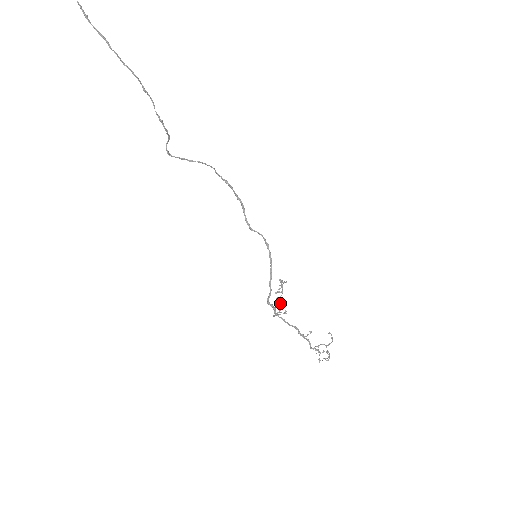
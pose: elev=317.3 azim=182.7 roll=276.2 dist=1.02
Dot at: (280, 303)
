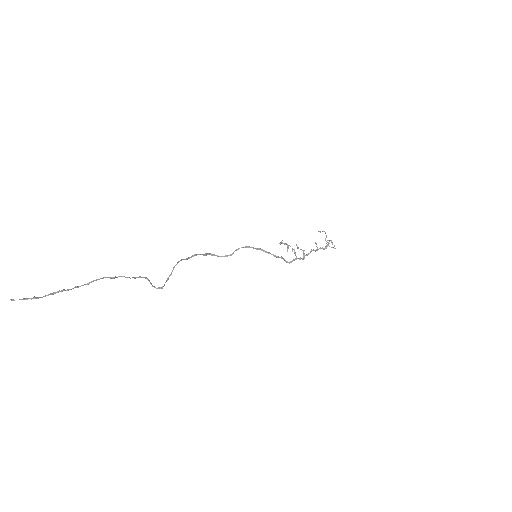
Dot at: (295, 252)
